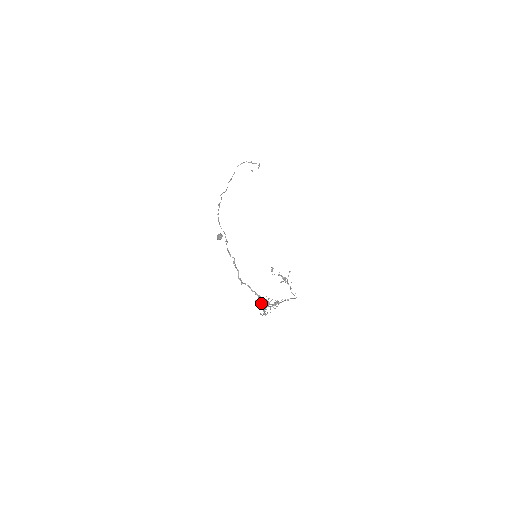
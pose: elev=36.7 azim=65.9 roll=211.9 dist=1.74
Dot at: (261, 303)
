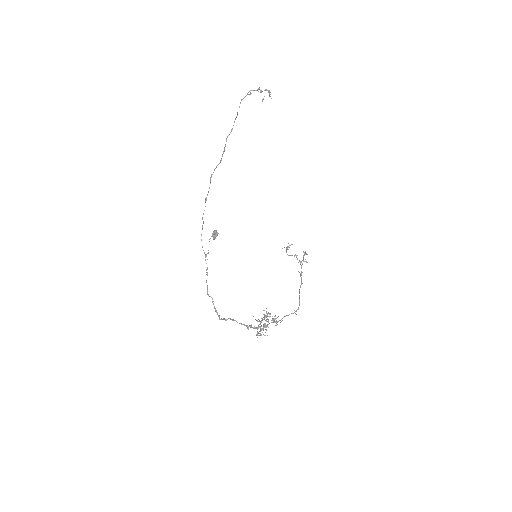
Dot at: (258, 321)
